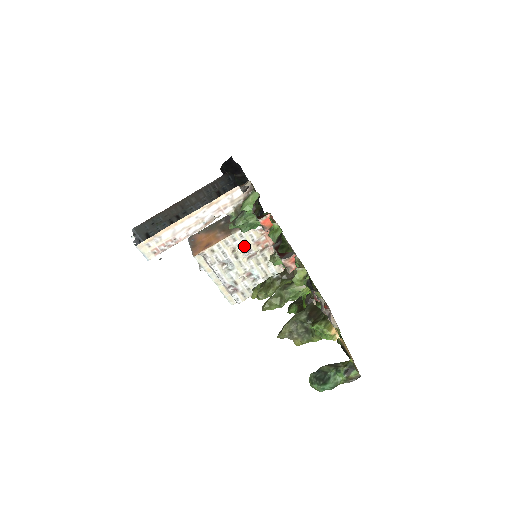
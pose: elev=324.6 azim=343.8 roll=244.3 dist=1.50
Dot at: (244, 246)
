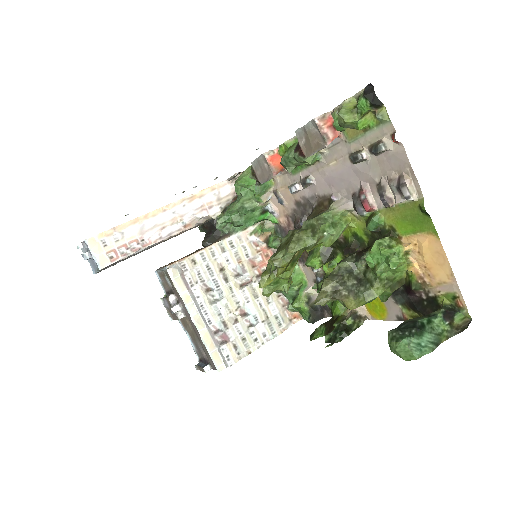
Dot at: (236, 263)
